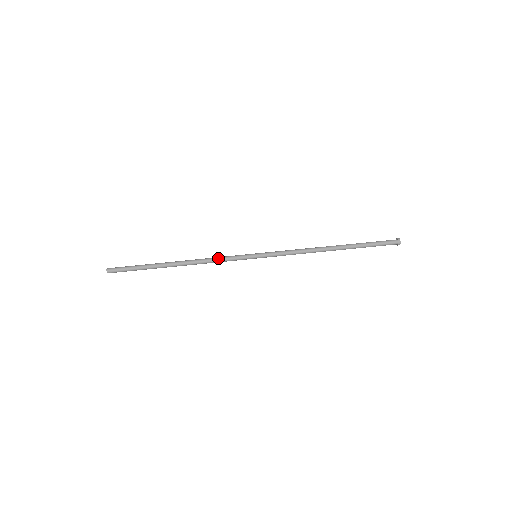
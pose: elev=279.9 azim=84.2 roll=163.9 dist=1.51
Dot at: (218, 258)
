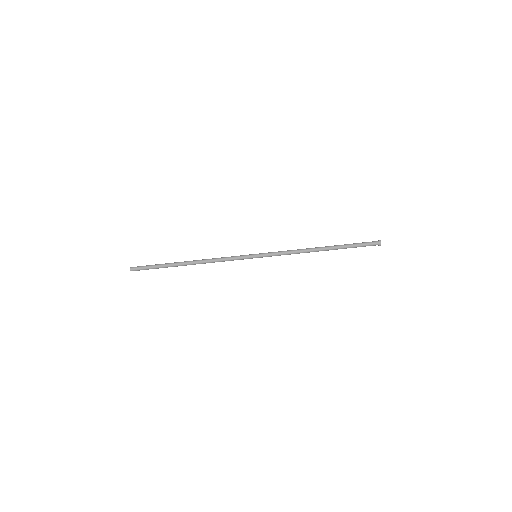
Dot at: (223, 258)
